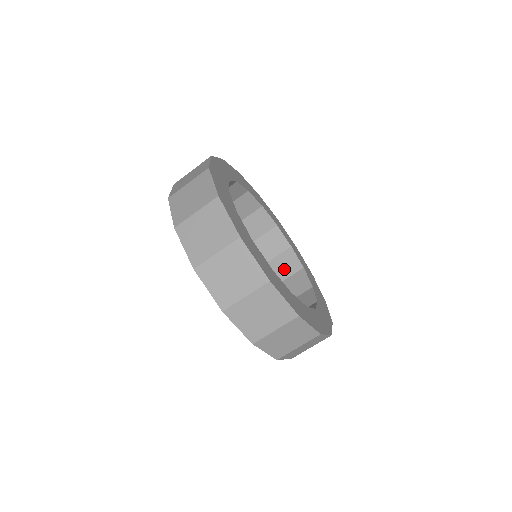
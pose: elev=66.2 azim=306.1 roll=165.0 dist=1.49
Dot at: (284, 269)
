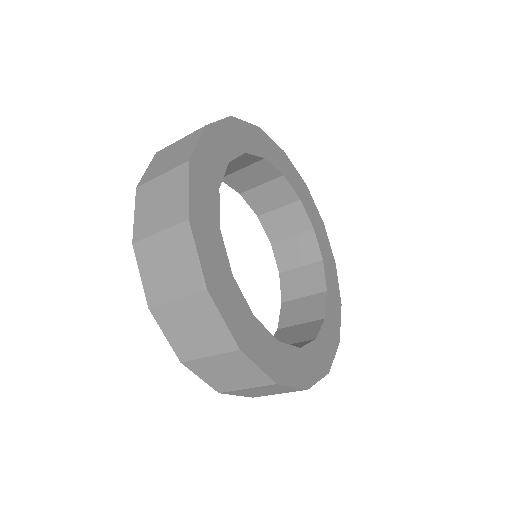
Dot at: (299, 254)
